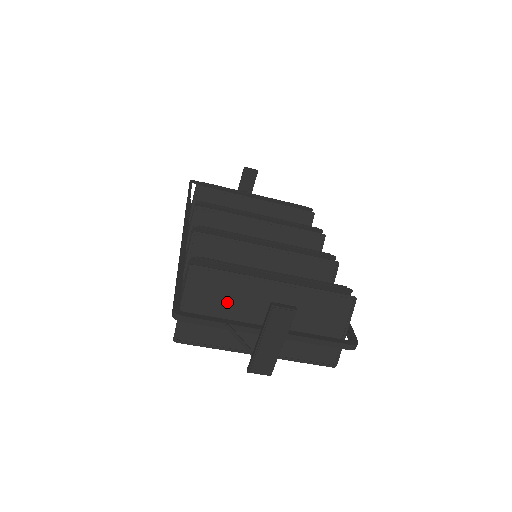
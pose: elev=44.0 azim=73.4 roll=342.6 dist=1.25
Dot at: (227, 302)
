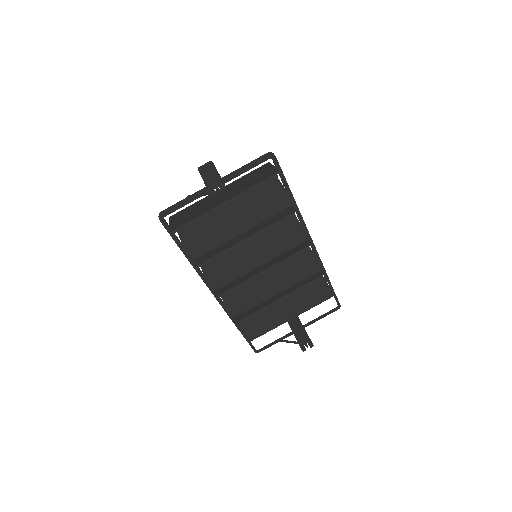
Dot at: (195, 209)
